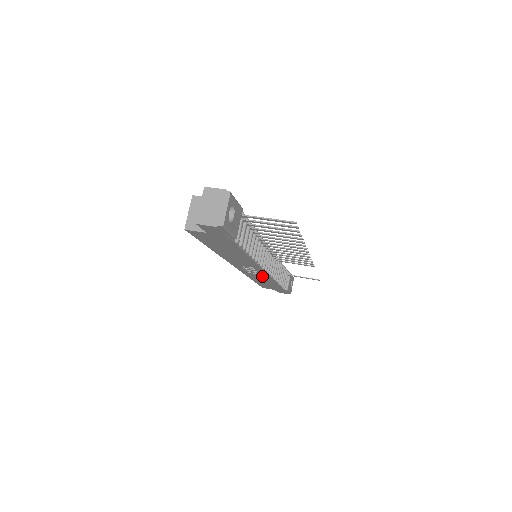
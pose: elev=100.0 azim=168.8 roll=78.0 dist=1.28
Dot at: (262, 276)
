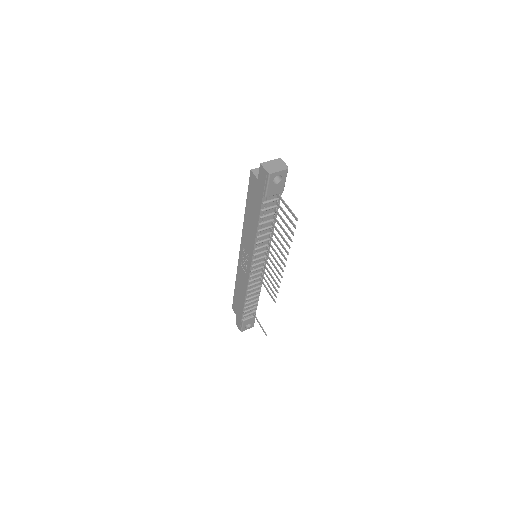
Dot at: (245, 277)
